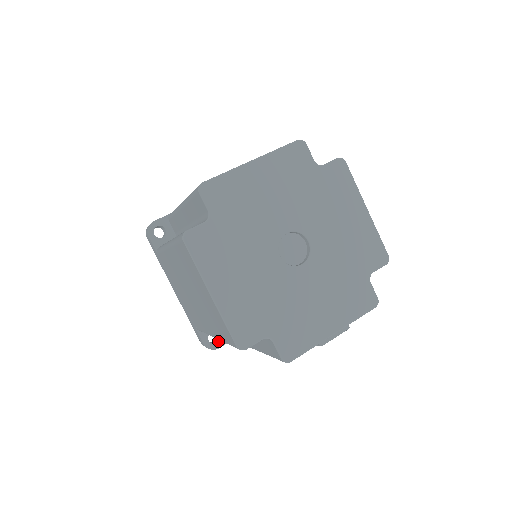
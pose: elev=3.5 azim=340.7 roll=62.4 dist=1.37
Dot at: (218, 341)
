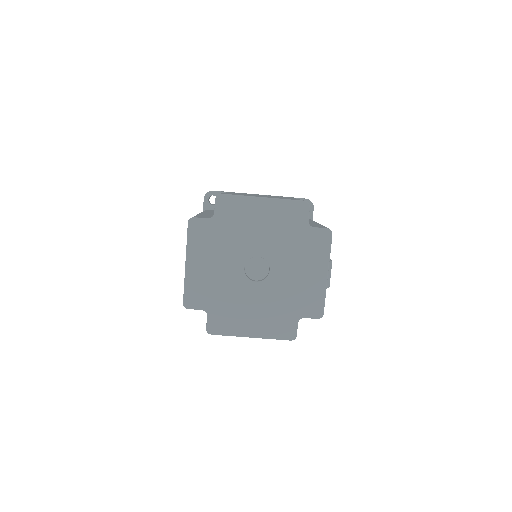
Dot at: occluded
